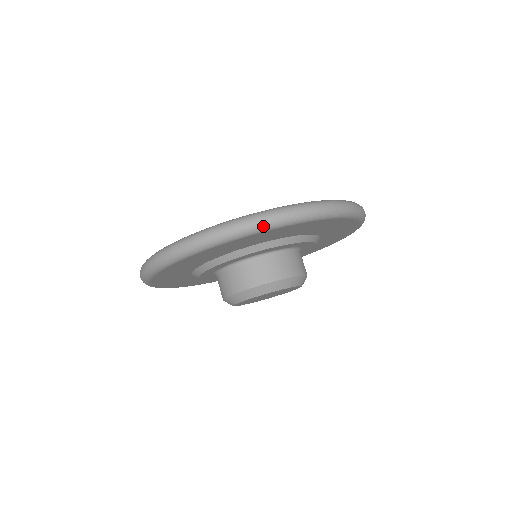
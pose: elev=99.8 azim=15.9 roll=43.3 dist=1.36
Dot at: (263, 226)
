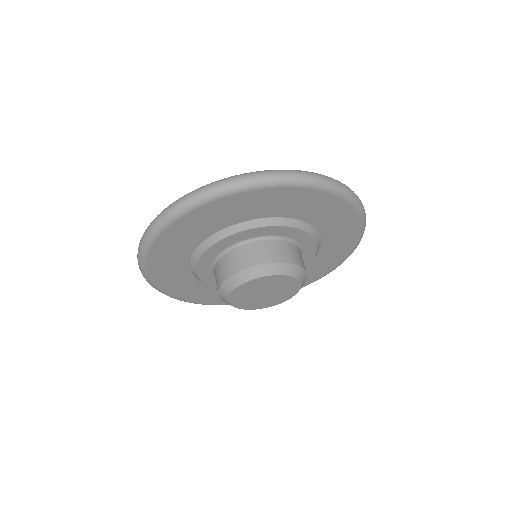
Dot at: (182, 208)
